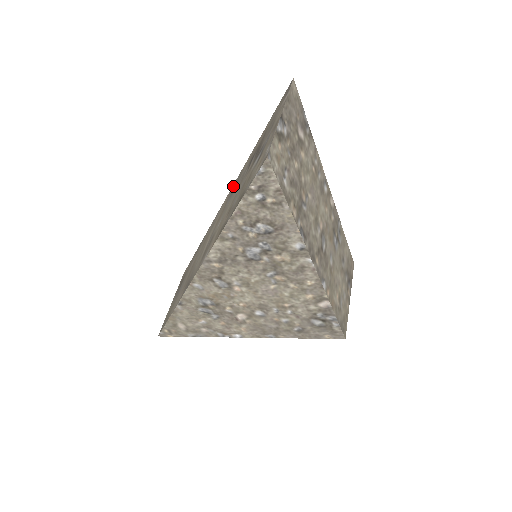
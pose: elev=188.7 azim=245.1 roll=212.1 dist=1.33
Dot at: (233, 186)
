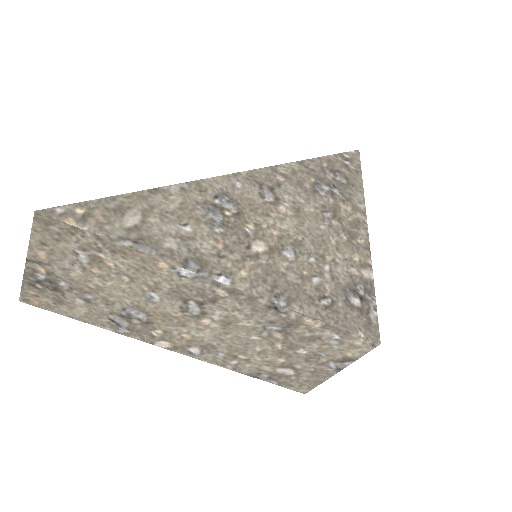
Dot at: occluded
